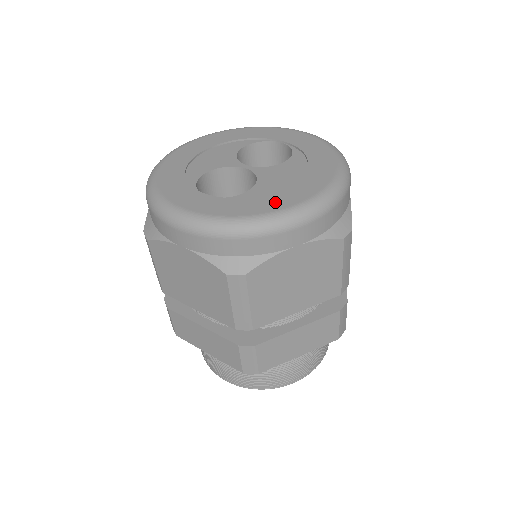
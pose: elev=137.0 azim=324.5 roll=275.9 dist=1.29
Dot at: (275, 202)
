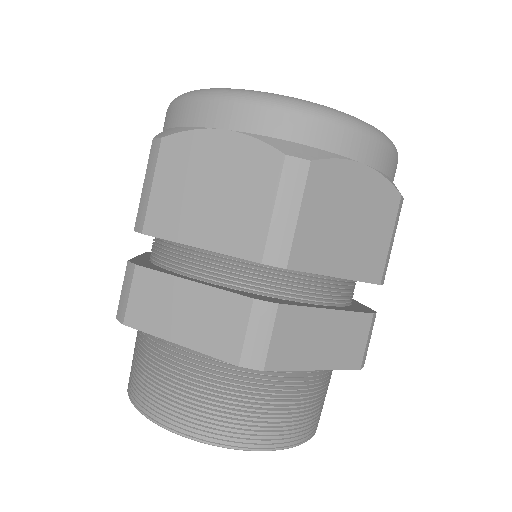
Dot at: occluded
